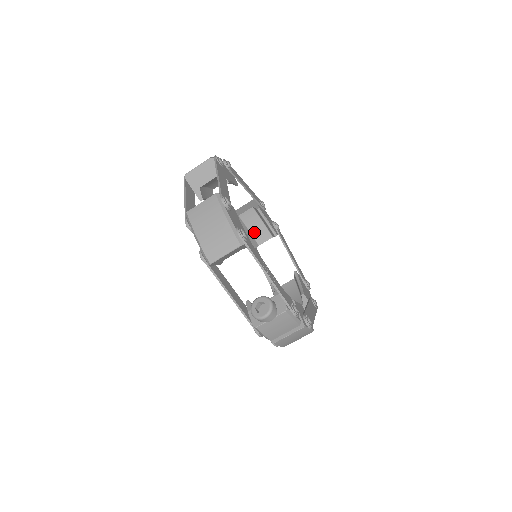
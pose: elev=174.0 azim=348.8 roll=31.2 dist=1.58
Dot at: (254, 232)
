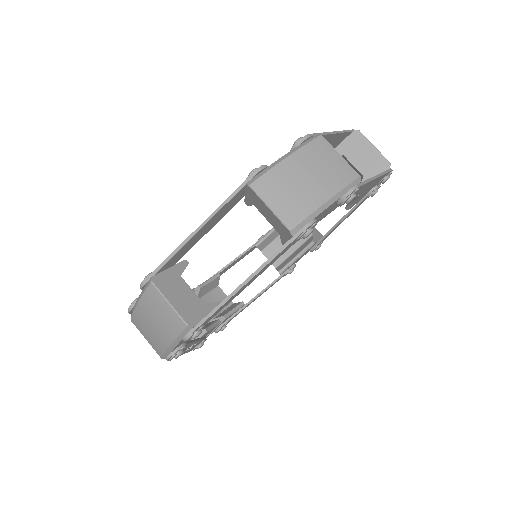
Dot at: occluded
